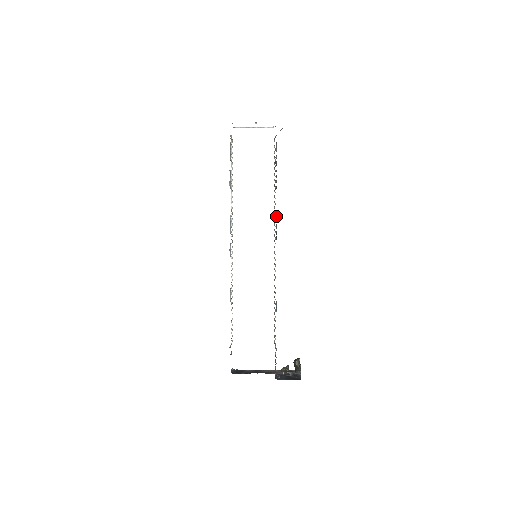
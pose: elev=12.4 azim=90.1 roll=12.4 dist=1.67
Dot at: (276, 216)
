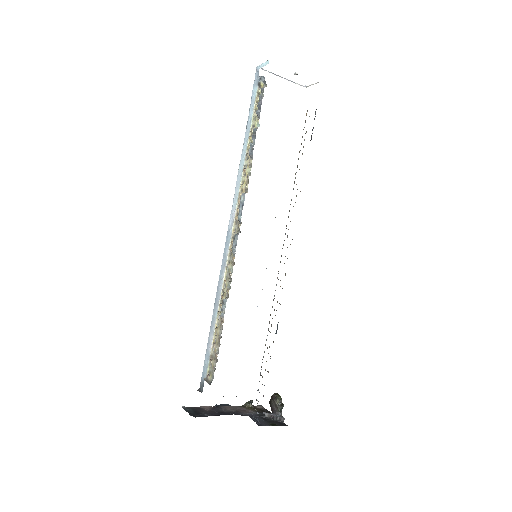
Dot at: occluded
